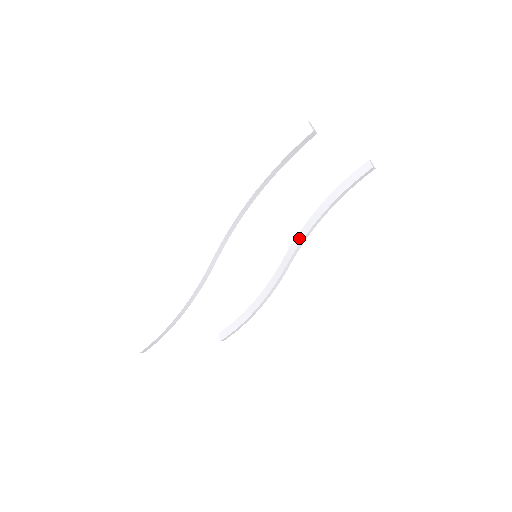
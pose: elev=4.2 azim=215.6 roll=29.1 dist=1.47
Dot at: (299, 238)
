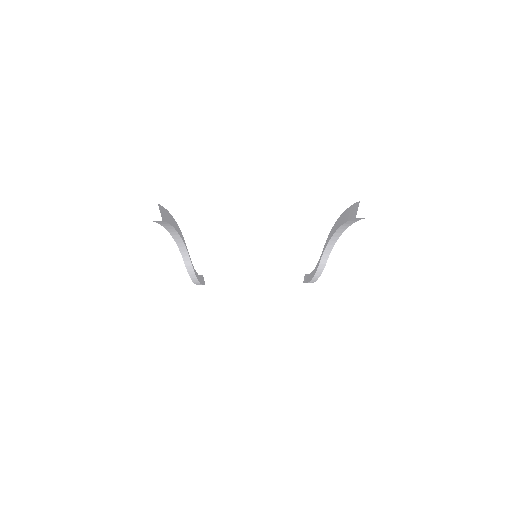
Dot at: (326, 241)
